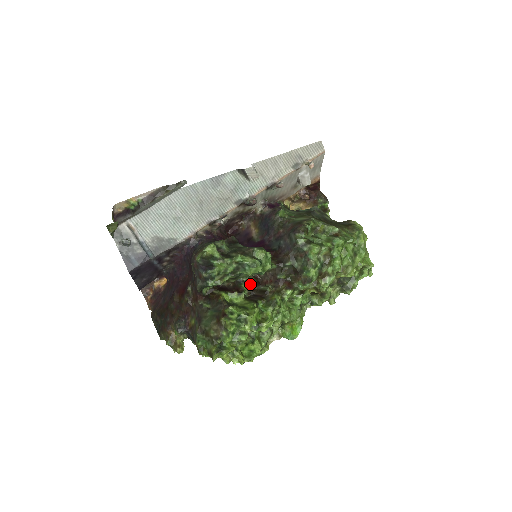
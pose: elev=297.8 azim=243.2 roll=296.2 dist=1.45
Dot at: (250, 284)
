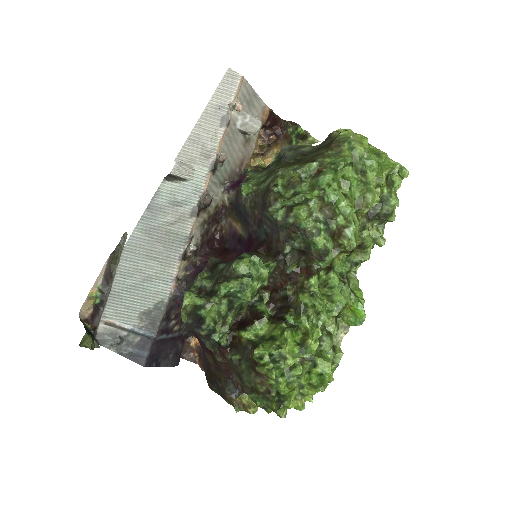
Dot at: (265, 300)
